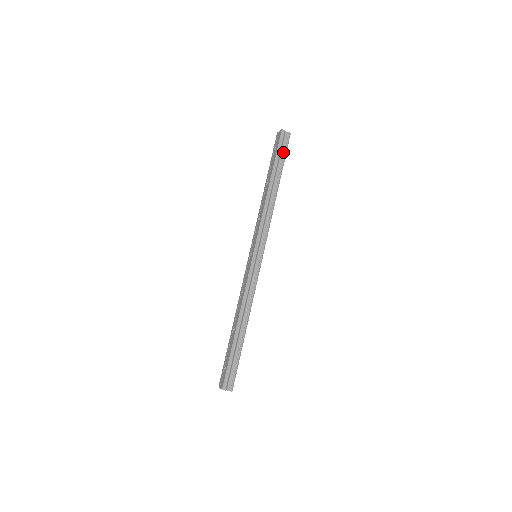
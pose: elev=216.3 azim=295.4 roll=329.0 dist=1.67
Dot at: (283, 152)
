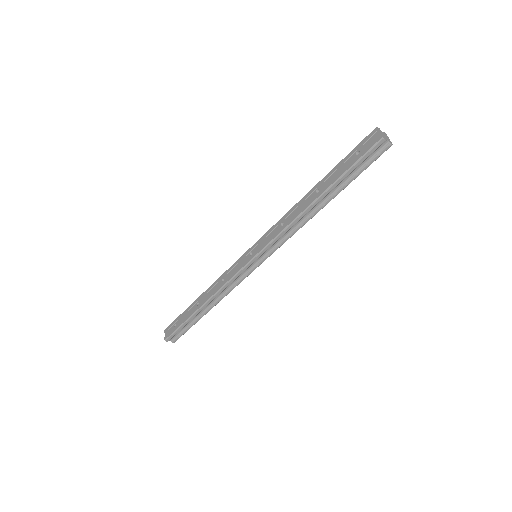
Dot at: (363, 166)
